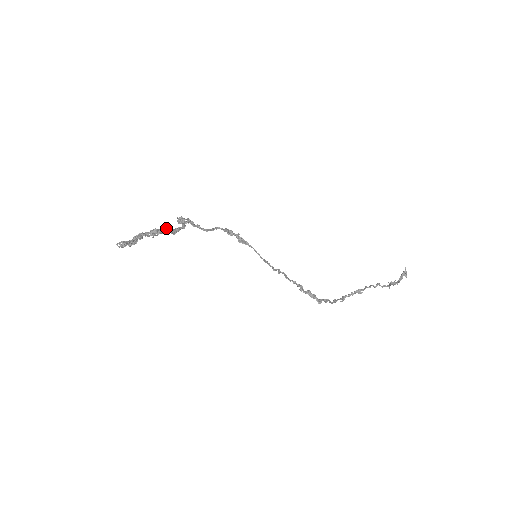
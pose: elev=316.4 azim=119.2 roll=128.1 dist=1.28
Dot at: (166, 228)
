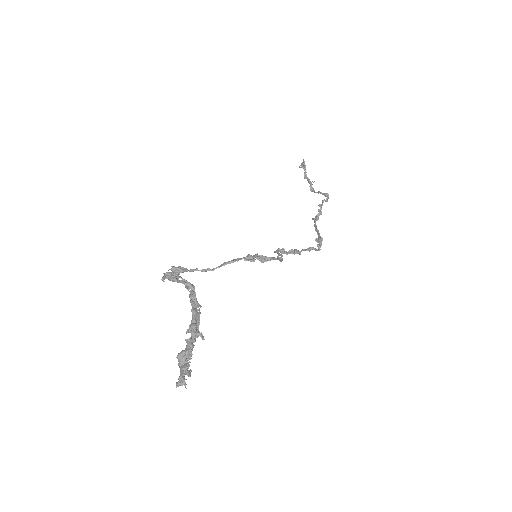
Dot at: (195, 311)
